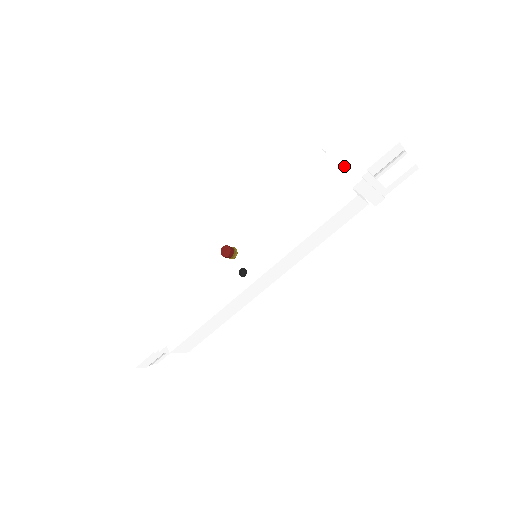
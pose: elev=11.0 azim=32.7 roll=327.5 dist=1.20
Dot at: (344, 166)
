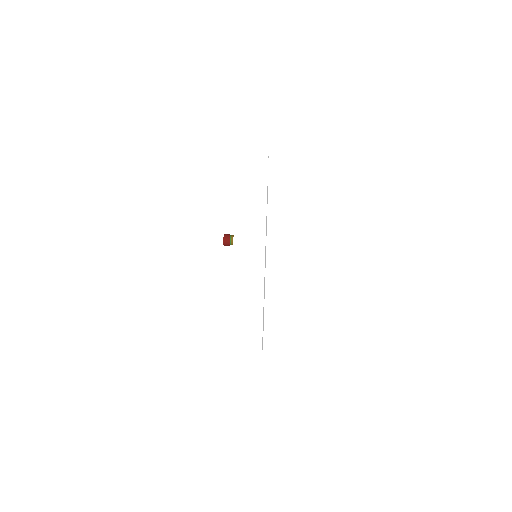
Dot at: occluded
